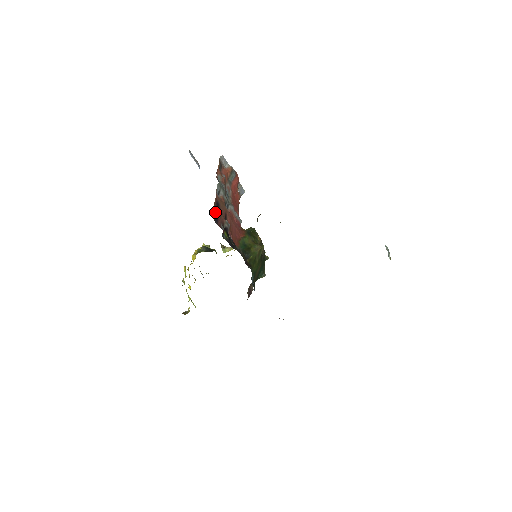
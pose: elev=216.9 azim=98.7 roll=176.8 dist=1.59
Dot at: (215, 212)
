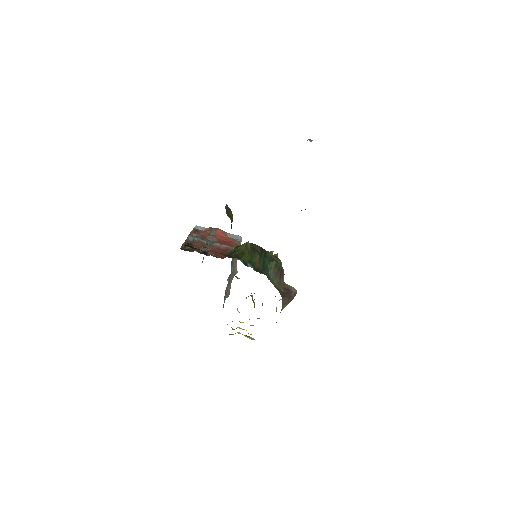
Dot at: occluded
